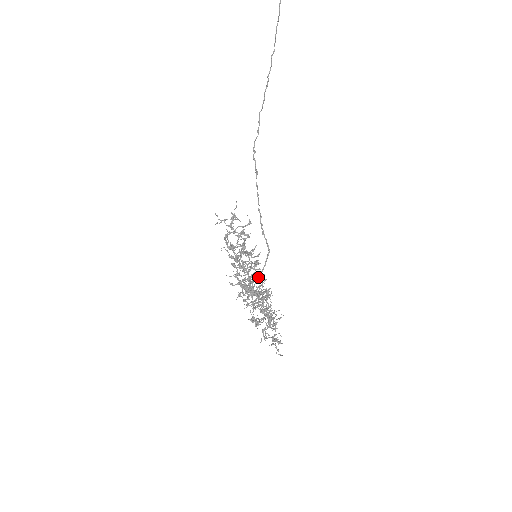
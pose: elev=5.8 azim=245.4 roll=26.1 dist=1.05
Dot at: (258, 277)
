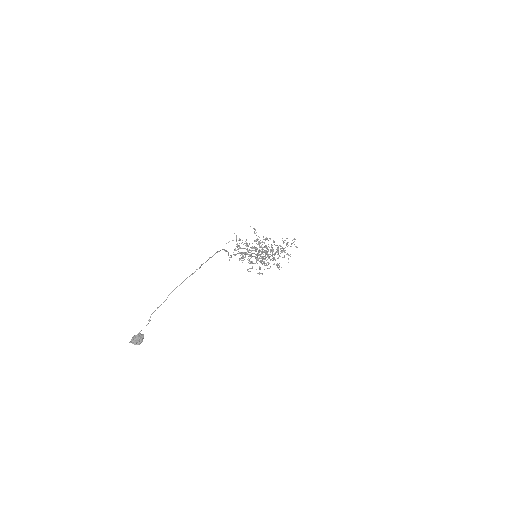
Dot at: (265, 253)
